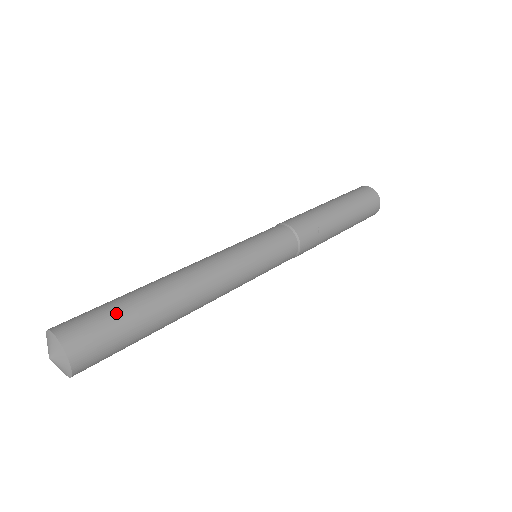
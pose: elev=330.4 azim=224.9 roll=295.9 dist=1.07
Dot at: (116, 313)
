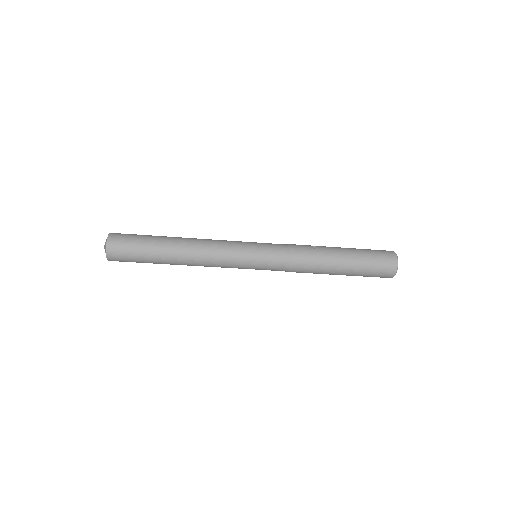
Dot at: (143, 235)
